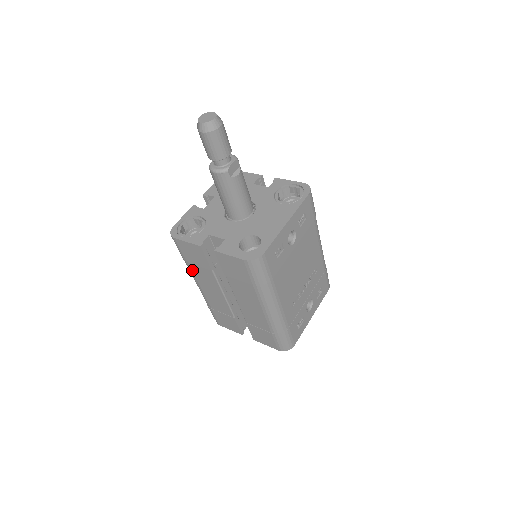
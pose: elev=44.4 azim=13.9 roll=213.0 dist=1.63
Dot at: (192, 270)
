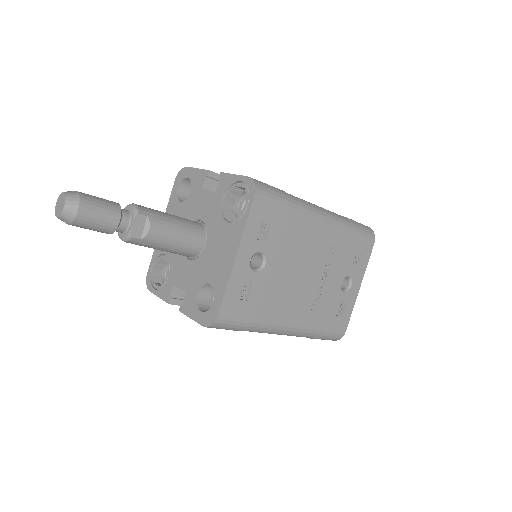
Dot at: occluded
